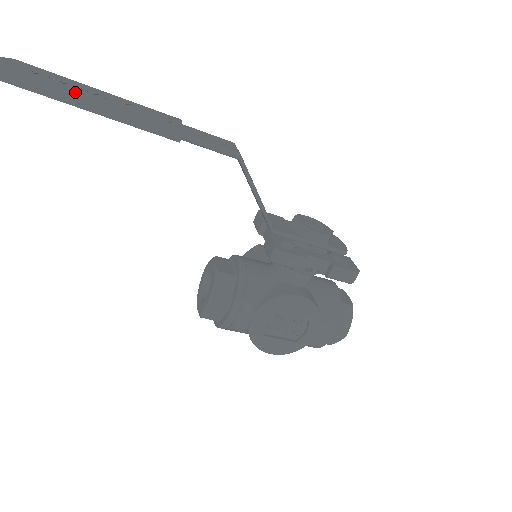
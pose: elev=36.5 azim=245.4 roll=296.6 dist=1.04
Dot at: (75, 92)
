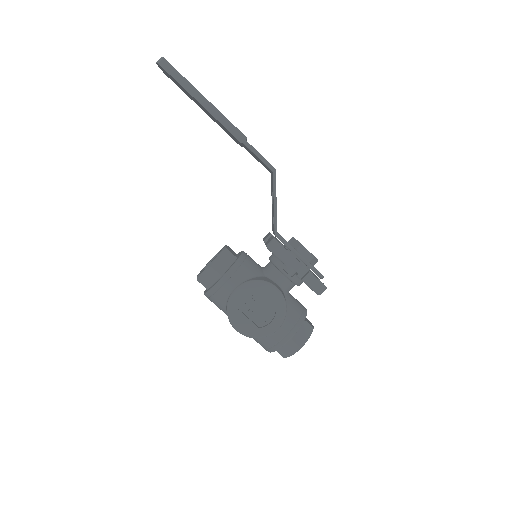
Dot at: occluded
